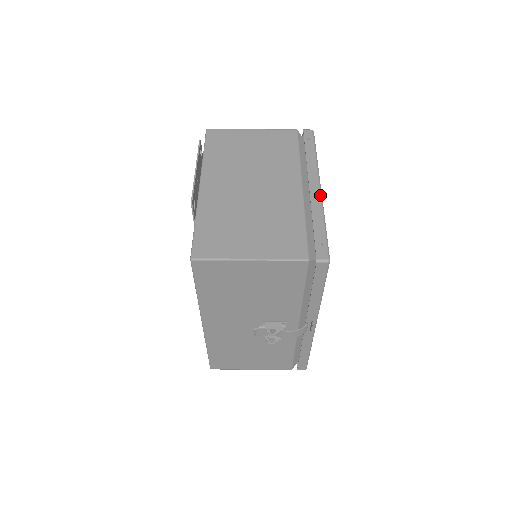
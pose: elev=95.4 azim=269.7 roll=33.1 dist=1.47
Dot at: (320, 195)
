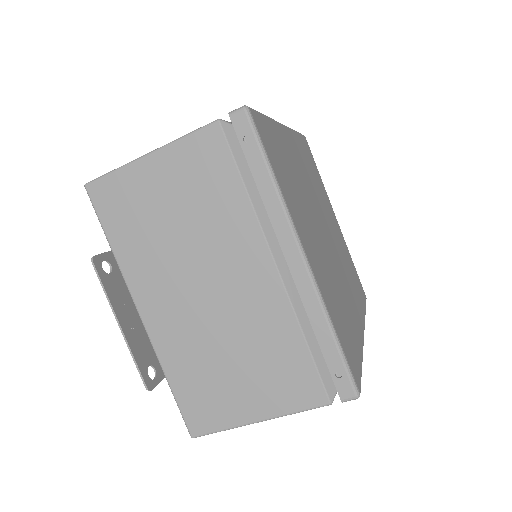
Dot at: (309, 277)
